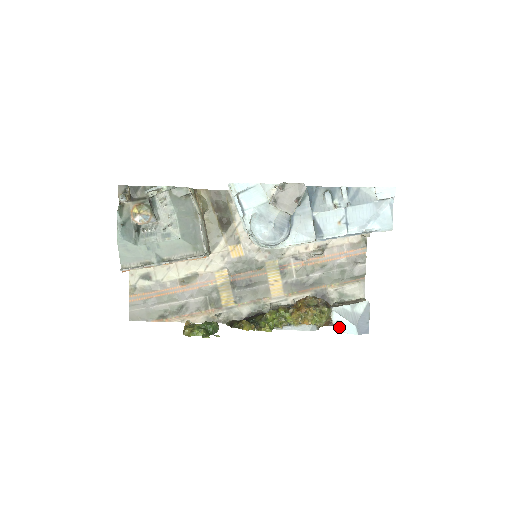
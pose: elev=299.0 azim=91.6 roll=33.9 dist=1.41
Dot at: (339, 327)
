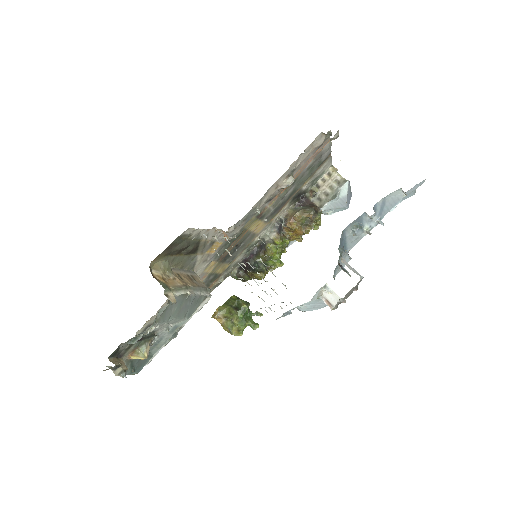
Dot at: (330, 213)
